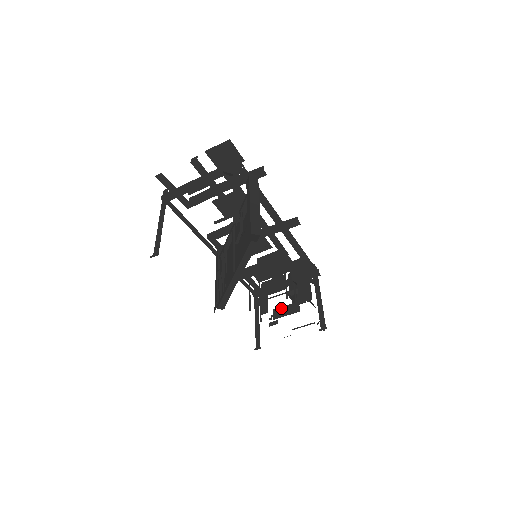
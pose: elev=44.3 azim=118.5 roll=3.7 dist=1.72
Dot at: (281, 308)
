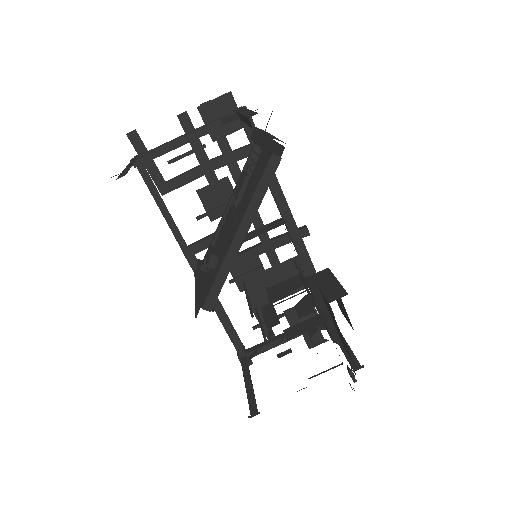
Dot at: (296, 325)
